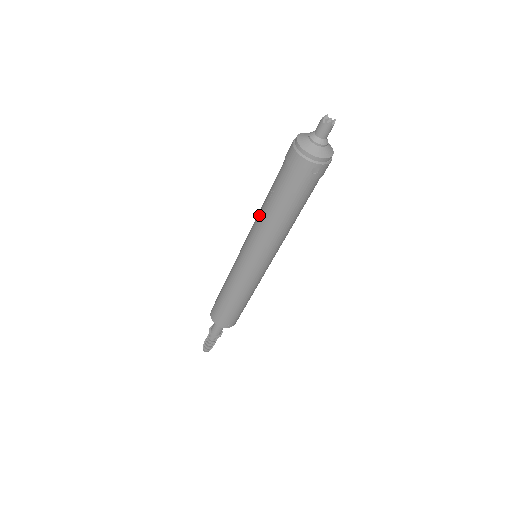
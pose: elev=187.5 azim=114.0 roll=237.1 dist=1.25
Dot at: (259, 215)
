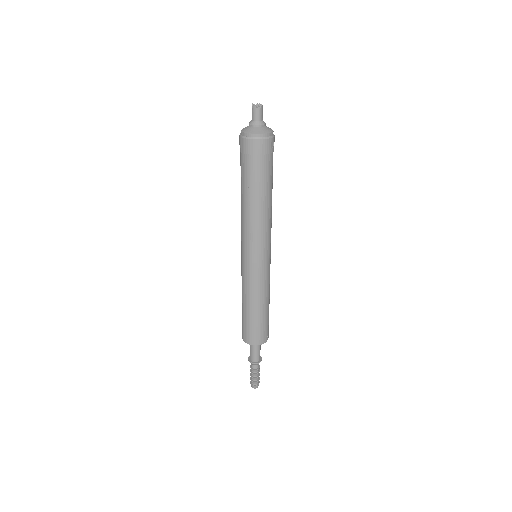
Dot at: (247, 215)
